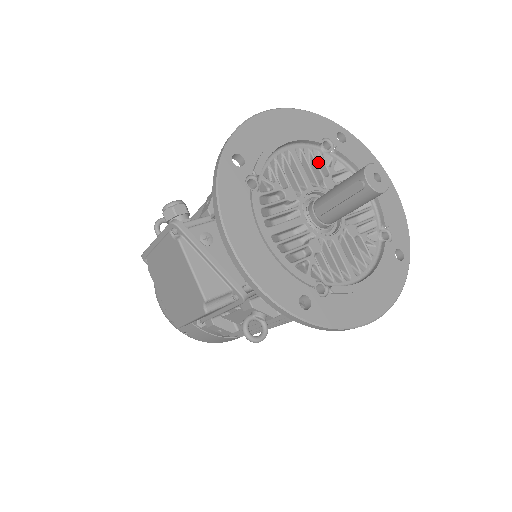
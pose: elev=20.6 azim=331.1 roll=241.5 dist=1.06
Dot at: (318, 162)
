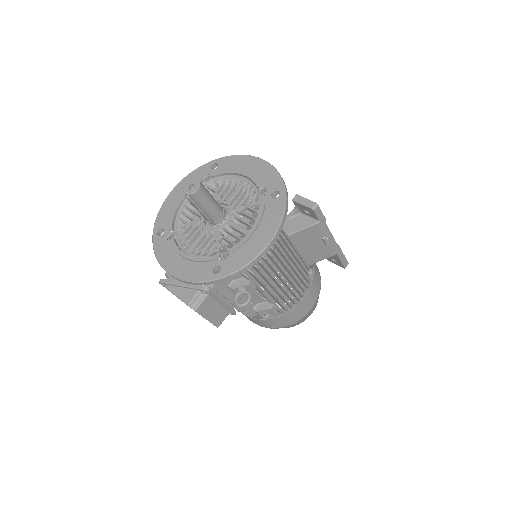
Dot at: (209, 191)
